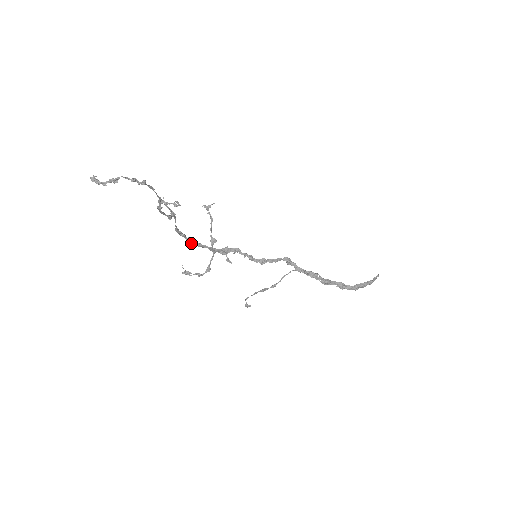
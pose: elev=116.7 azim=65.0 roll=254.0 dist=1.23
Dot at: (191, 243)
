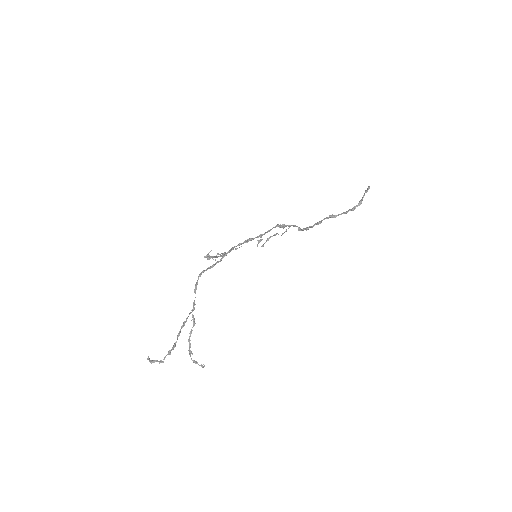
Dot at: occluded
